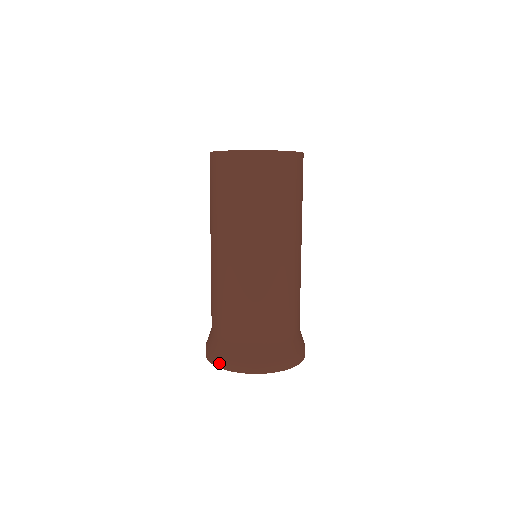
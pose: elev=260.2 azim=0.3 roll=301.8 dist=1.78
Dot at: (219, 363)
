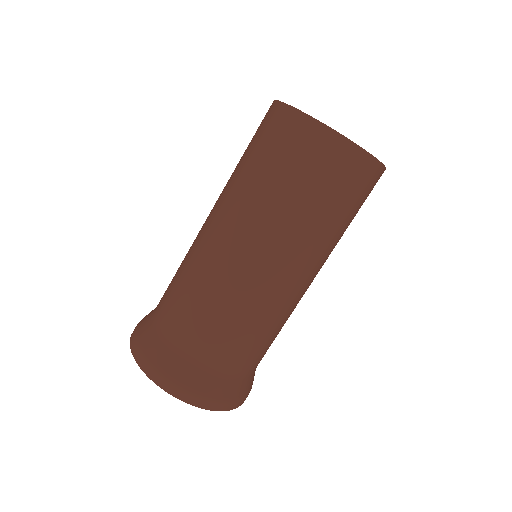
Dot at: (169, 387)
